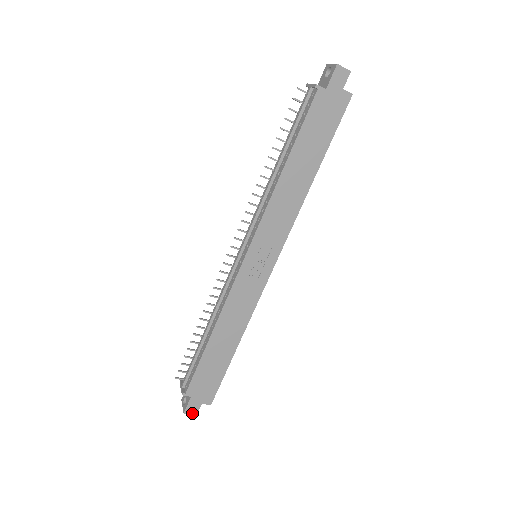
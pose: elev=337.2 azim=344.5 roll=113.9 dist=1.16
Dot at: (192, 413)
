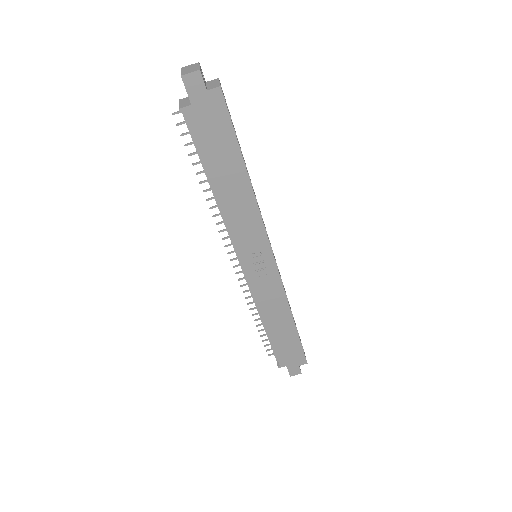
Dot at: (297, 374)
